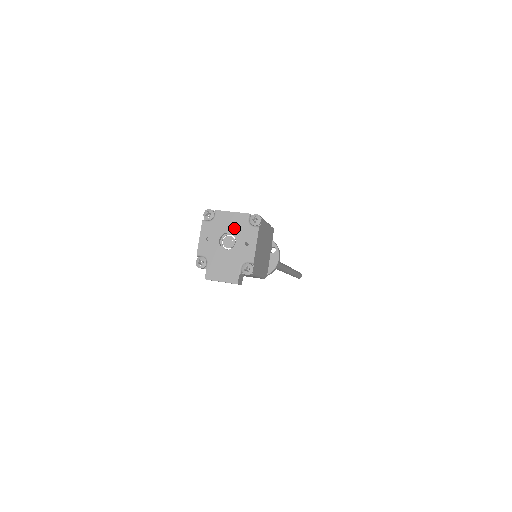
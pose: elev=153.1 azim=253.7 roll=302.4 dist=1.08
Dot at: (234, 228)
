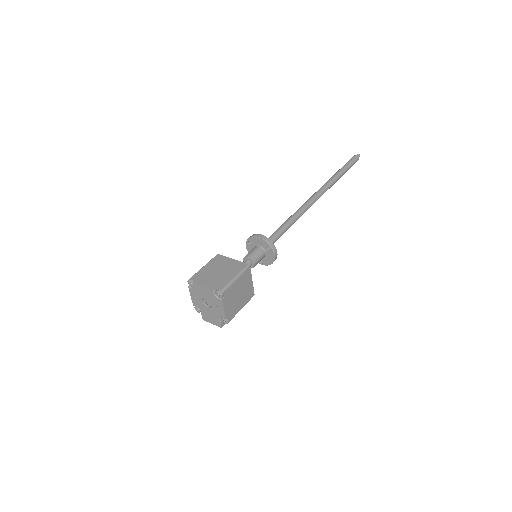
Dot at: (208, 297)
